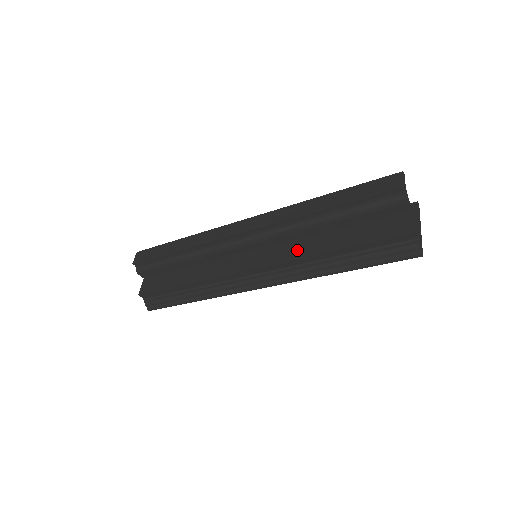
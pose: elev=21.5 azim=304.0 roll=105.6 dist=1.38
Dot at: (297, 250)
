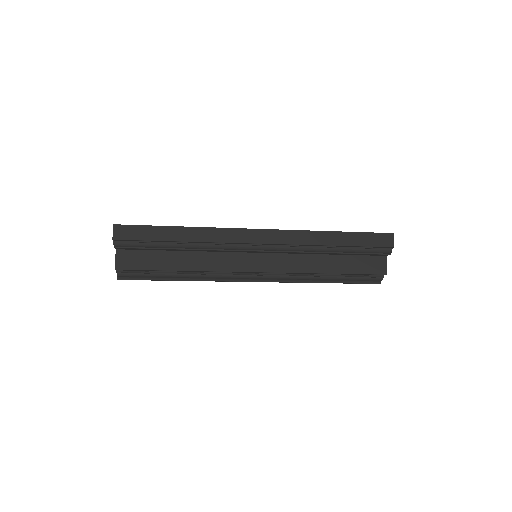
Dot at: (301, 265)
